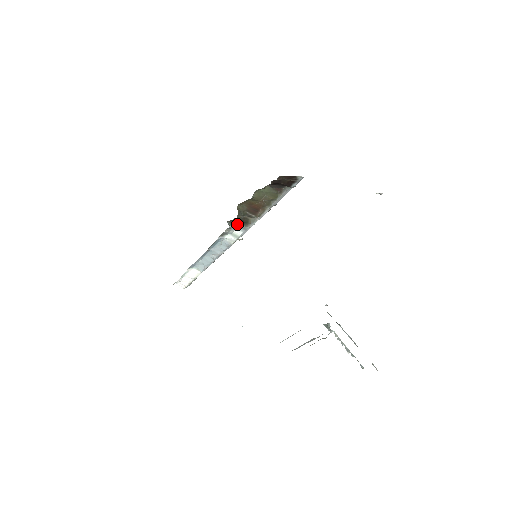
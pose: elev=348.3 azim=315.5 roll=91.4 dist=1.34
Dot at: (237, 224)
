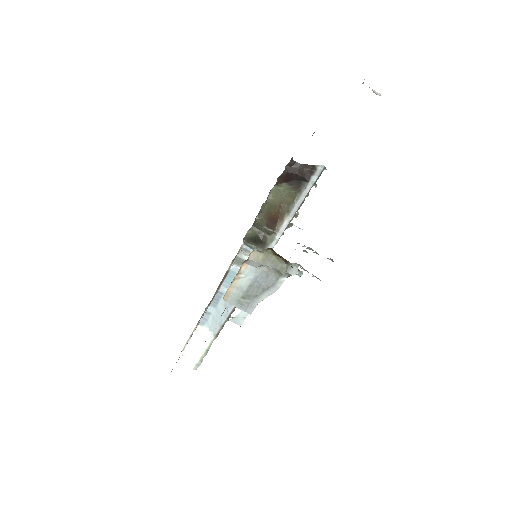
Dot at: (255, 249)
